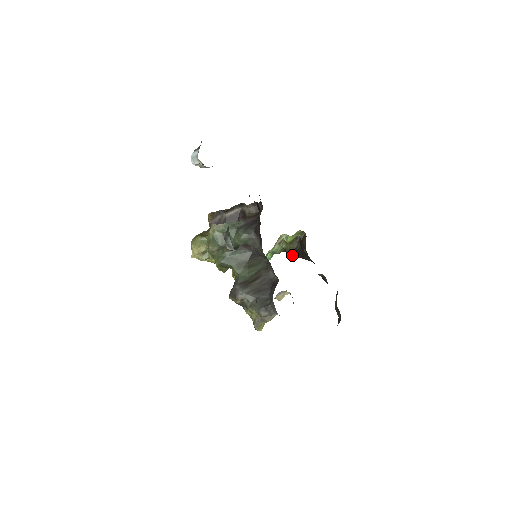
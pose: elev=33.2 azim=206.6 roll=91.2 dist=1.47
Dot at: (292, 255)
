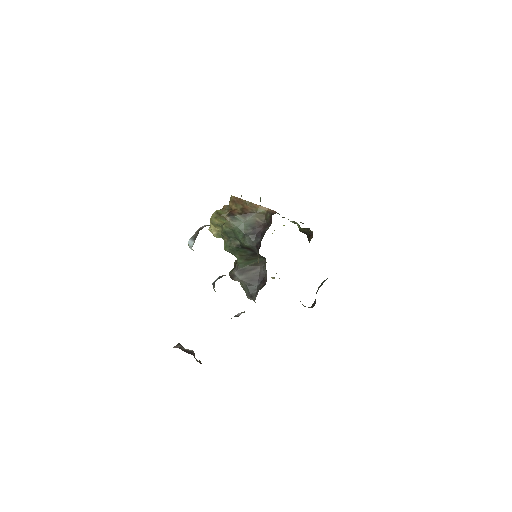
Dot at: (303, 232)
